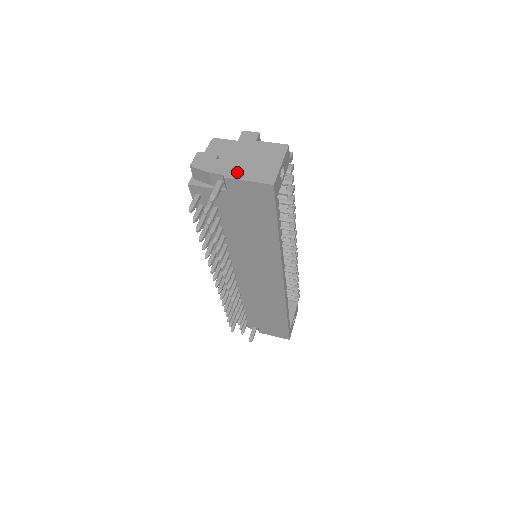
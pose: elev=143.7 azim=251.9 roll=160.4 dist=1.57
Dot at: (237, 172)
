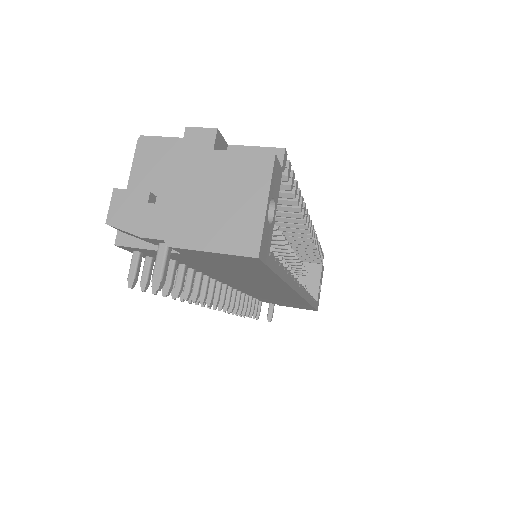
Dot at: (189, 232)
